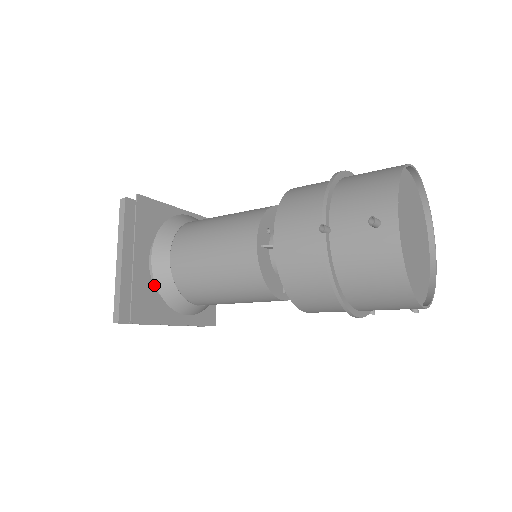
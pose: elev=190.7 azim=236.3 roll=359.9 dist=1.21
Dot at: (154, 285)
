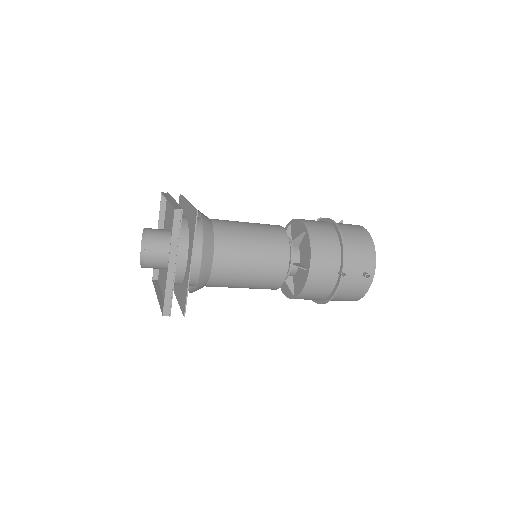
Dot at: occluded
